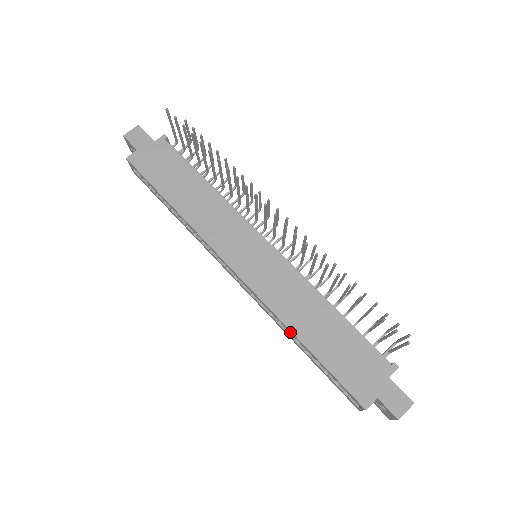
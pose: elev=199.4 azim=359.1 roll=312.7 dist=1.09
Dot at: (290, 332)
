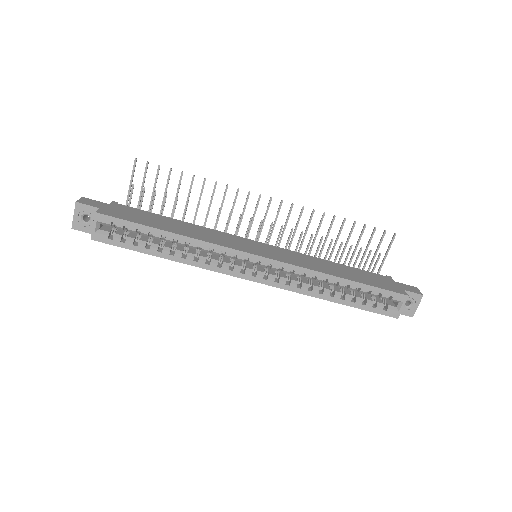
Dot at: (328, 279)
